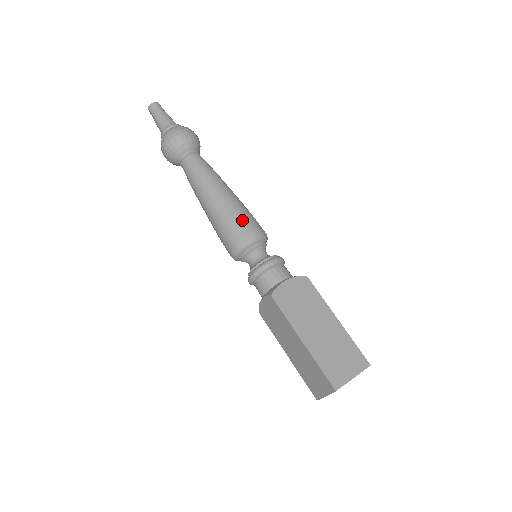
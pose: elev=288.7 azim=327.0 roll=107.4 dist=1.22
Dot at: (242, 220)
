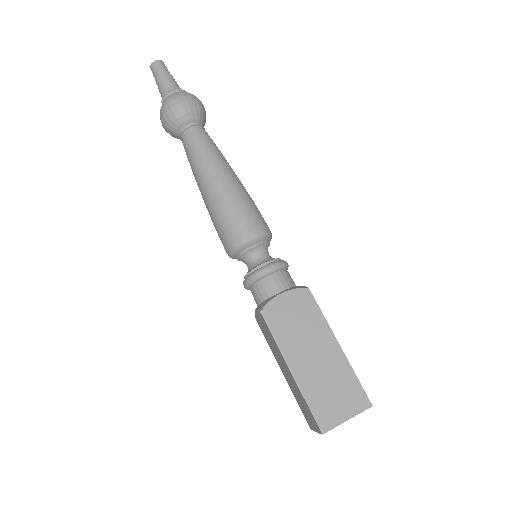
Dot at: (239, 215)
